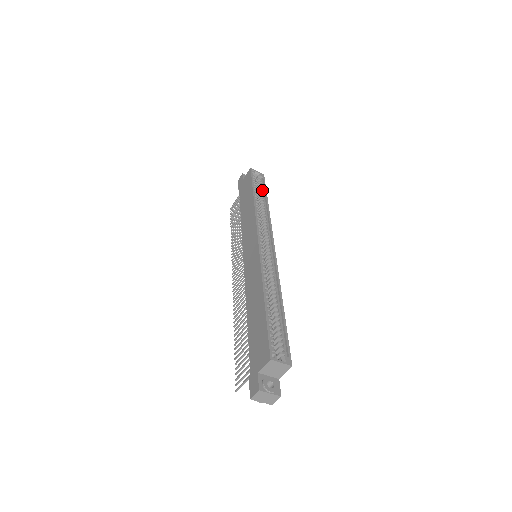
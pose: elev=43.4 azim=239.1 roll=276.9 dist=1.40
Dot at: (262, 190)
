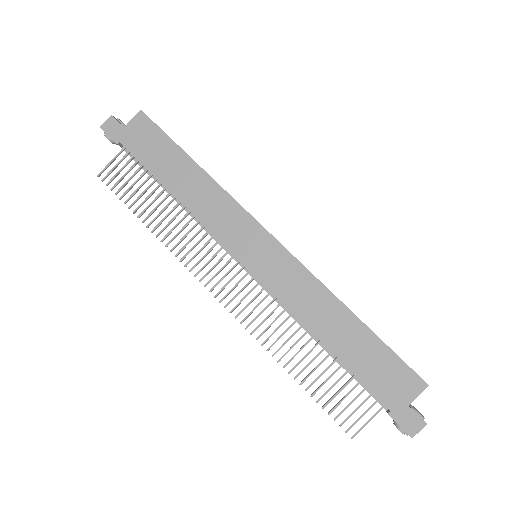
Dot at: occluded
